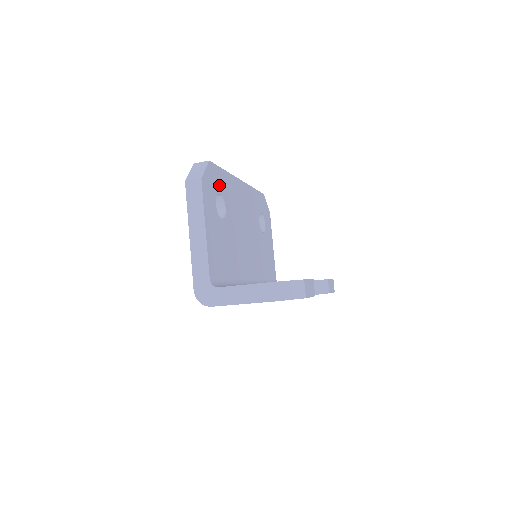
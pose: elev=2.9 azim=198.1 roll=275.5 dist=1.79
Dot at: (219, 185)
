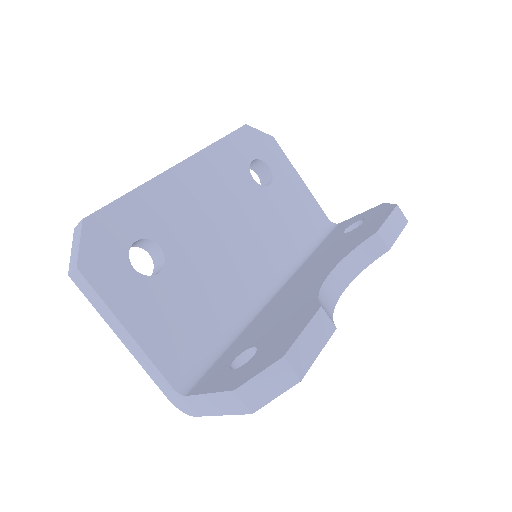
Dot at: (127, 229)
